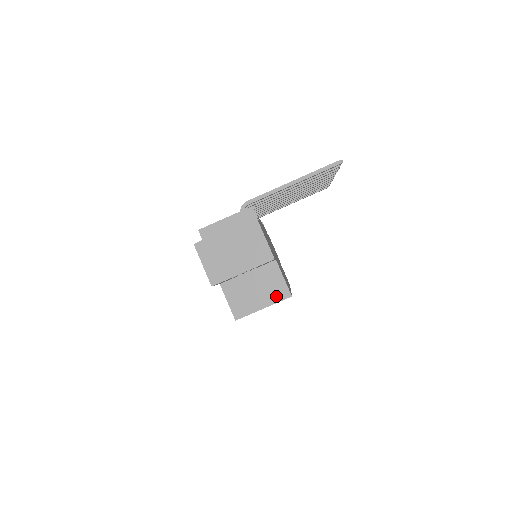
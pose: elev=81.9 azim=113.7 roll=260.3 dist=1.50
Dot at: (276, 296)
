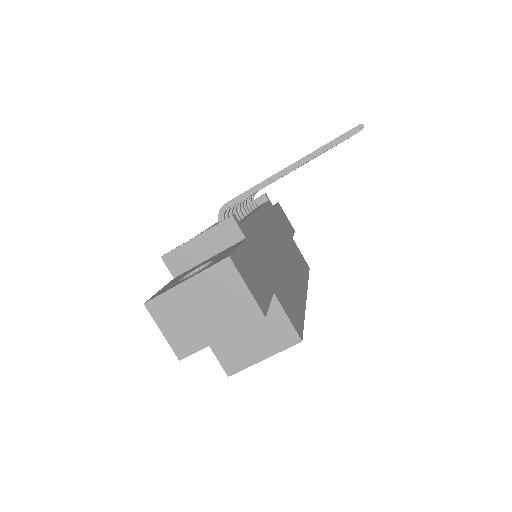
Dot at: (280, 342)
